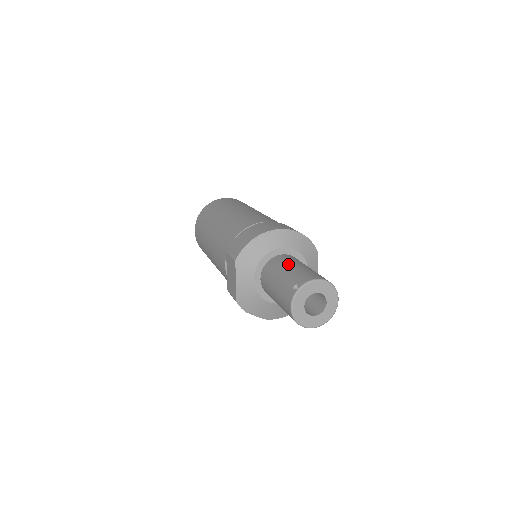
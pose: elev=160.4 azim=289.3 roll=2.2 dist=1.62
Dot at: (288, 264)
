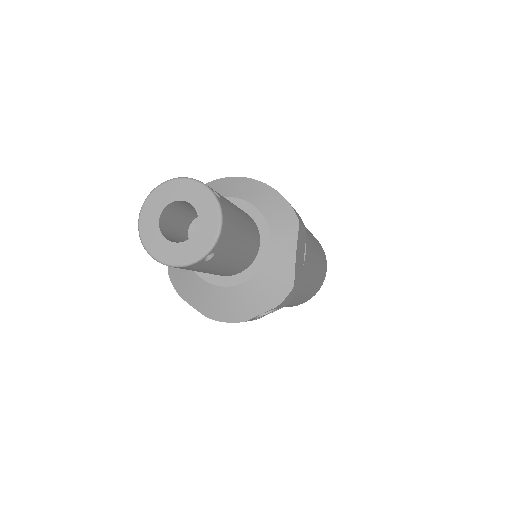
Dot at: occluded
